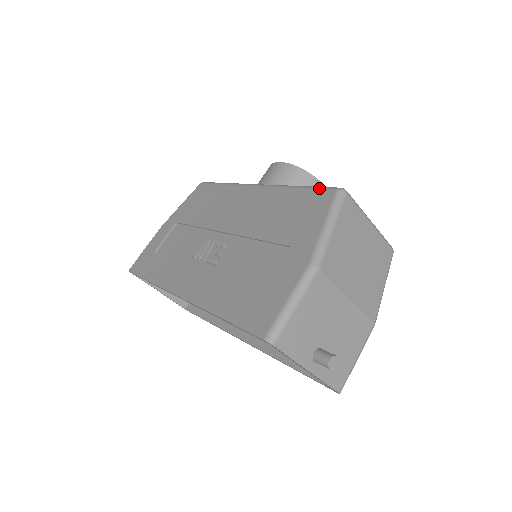
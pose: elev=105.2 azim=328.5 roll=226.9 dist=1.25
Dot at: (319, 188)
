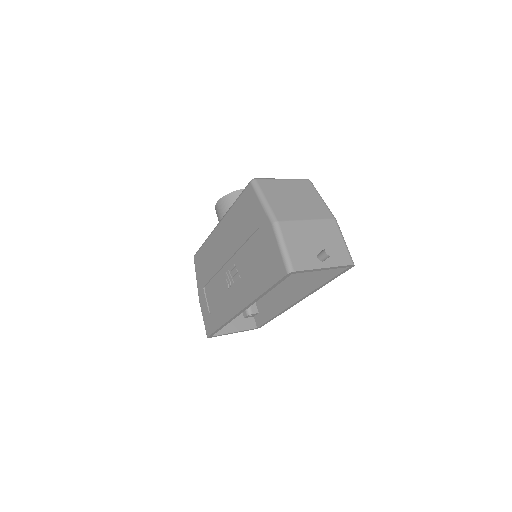
Dot at: (243, 191)
